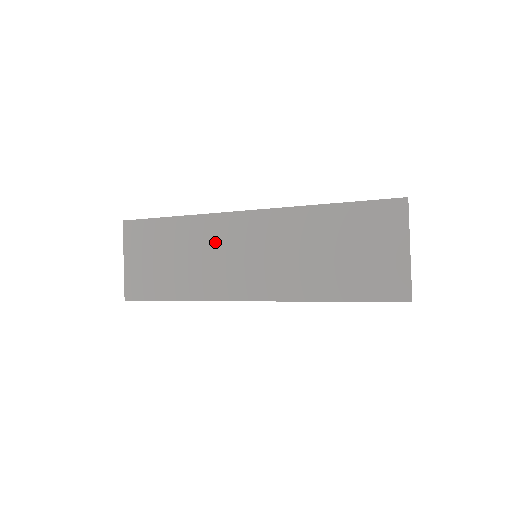
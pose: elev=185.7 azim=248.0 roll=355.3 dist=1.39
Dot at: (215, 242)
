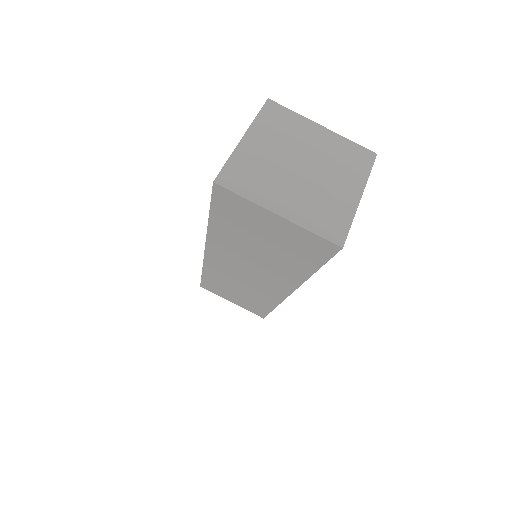
Dot at: (229, 276)
